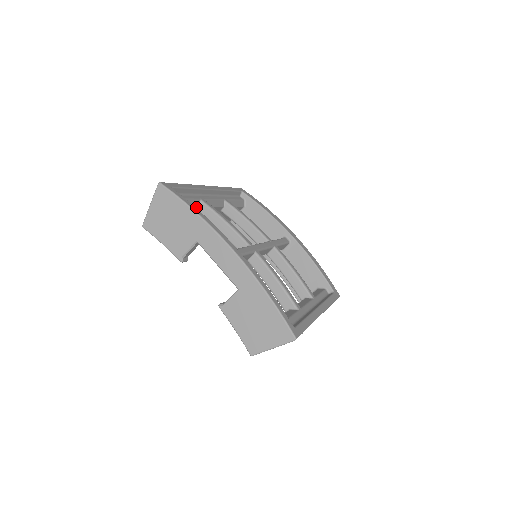
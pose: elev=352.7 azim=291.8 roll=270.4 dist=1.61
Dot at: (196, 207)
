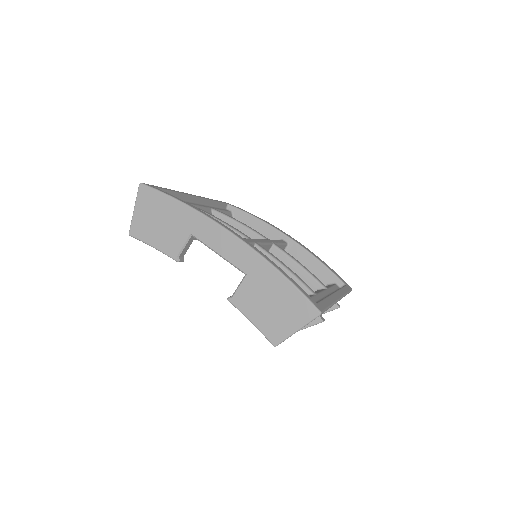
Dot at: occluded
